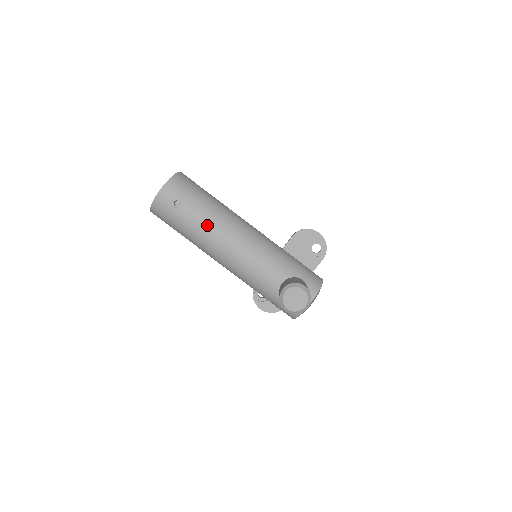
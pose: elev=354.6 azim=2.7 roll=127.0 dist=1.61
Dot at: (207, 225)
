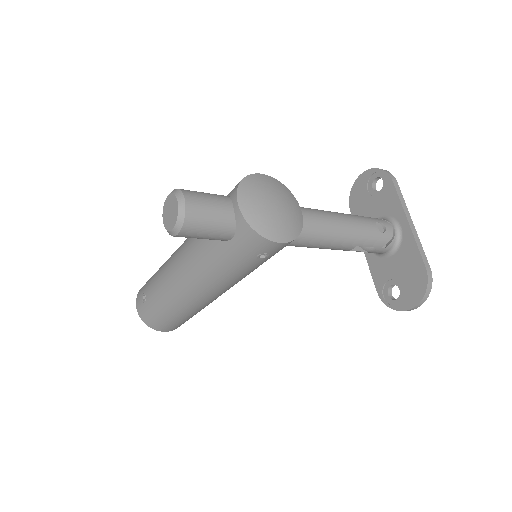
Dot at: (159, 281)
